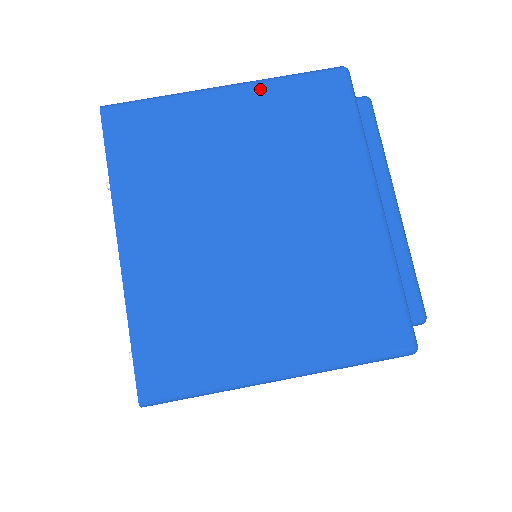
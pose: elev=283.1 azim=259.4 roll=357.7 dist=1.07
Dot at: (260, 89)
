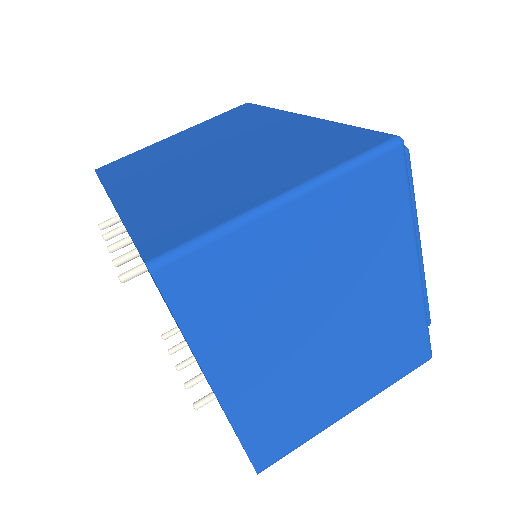
Dot at: (323, 193)
